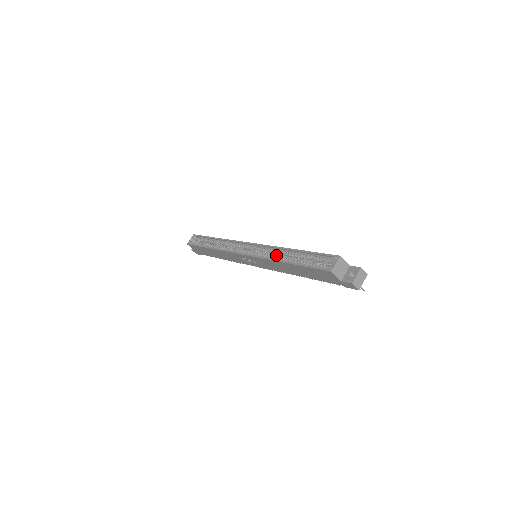
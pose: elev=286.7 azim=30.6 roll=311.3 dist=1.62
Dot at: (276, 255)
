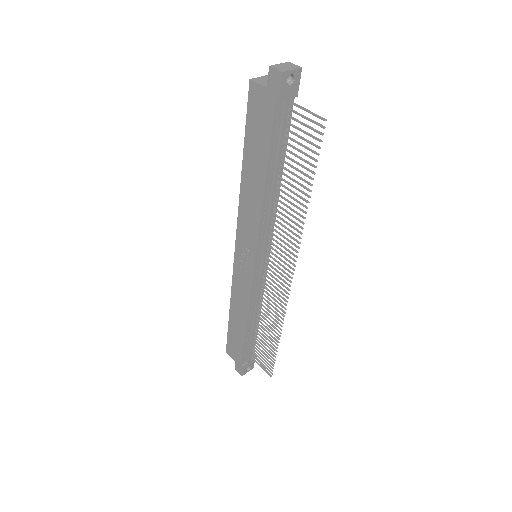
Dot at: occluded
